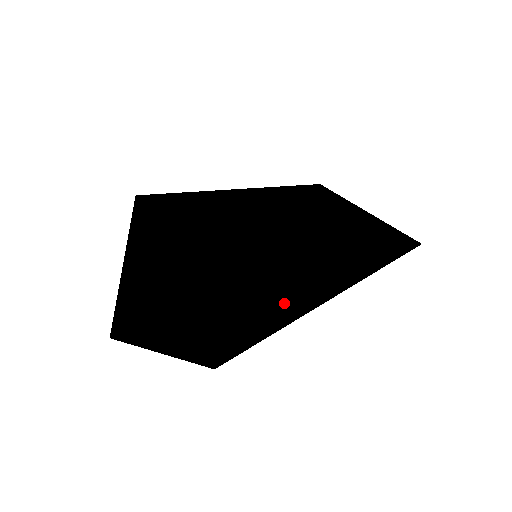
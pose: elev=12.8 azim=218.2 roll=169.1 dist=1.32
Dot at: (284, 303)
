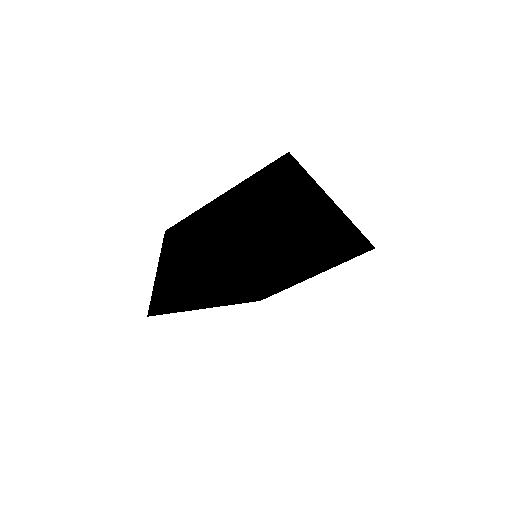
Dot at: (280, 238)
